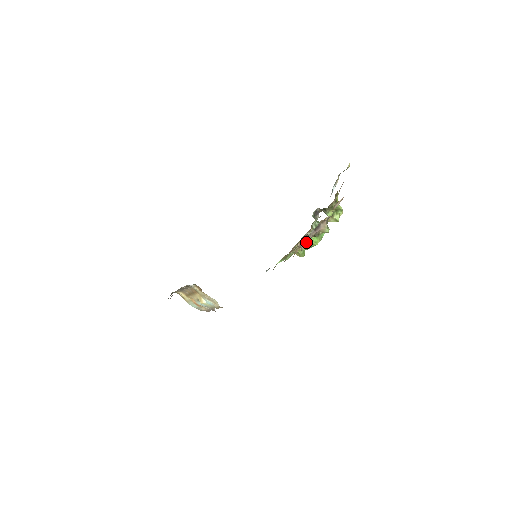
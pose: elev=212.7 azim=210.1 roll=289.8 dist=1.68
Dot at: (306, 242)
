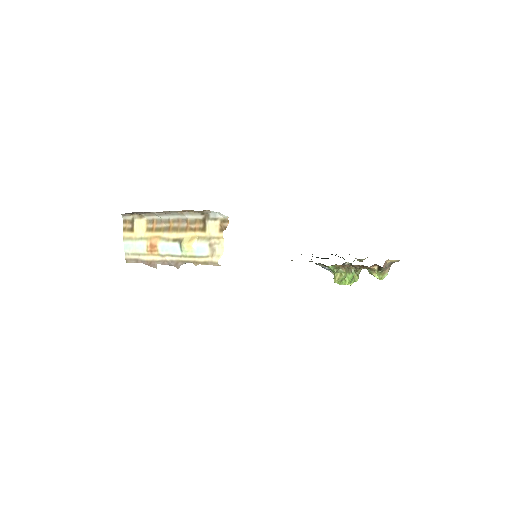
Dot at: occluded
